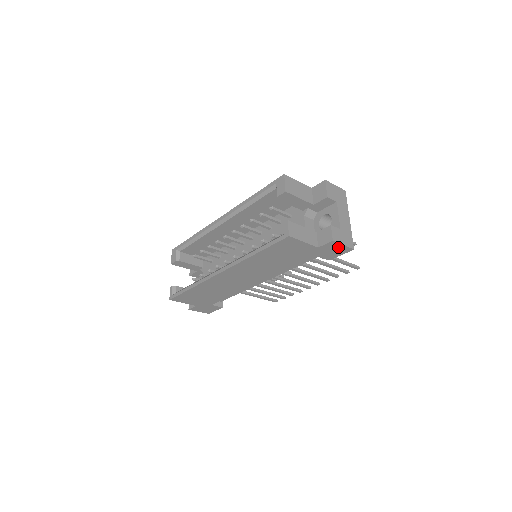
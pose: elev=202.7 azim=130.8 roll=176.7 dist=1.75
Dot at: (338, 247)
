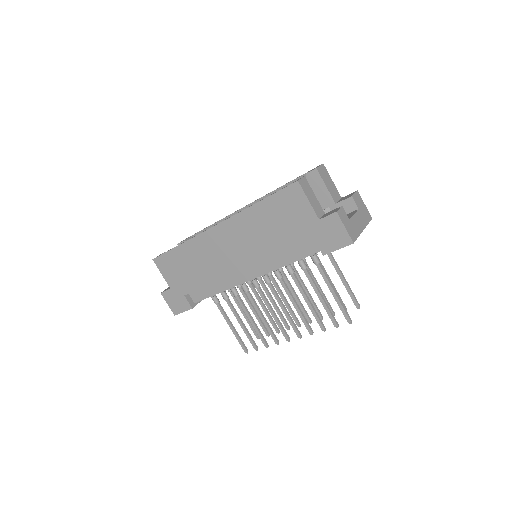
Dot at: (339, 230)
